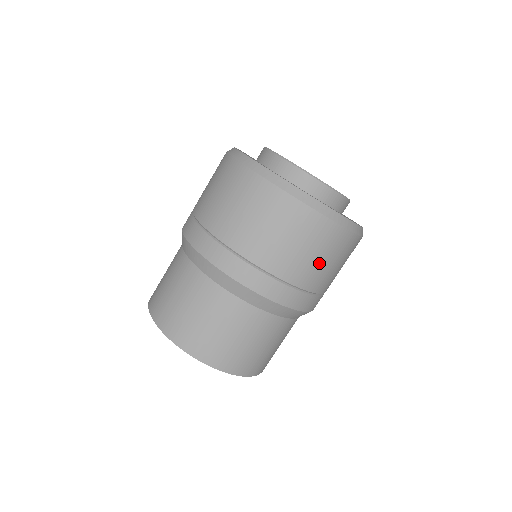
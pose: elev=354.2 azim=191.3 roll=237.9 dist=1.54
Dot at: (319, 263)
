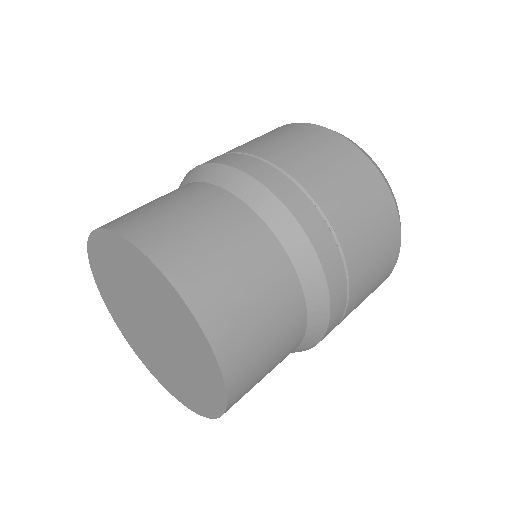
Dot at: occluded
